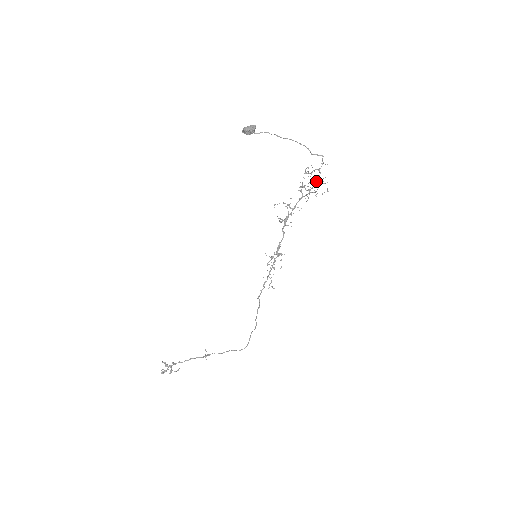
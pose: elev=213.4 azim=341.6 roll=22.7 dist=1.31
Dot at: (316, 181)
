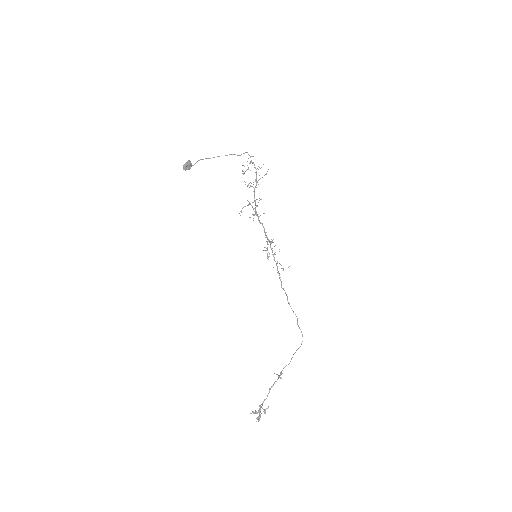
Dot at: occluded
